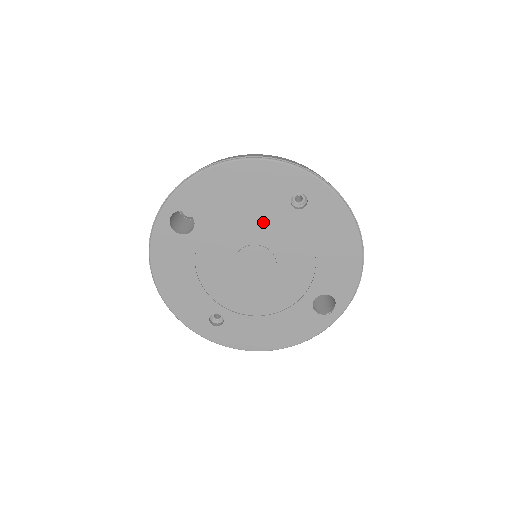
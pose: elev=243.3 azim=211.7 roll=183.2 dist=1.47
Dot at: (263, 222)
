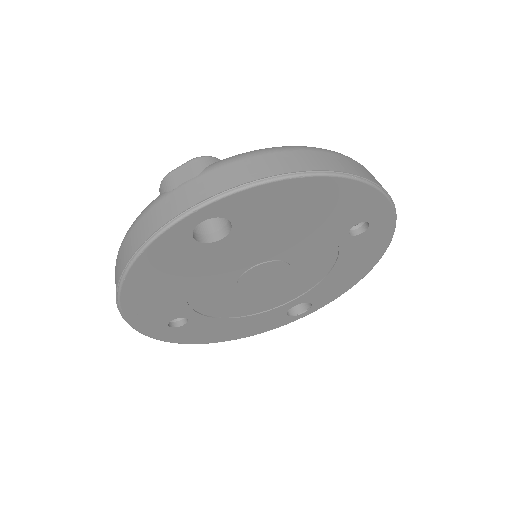
Dot at: (307, 241)
